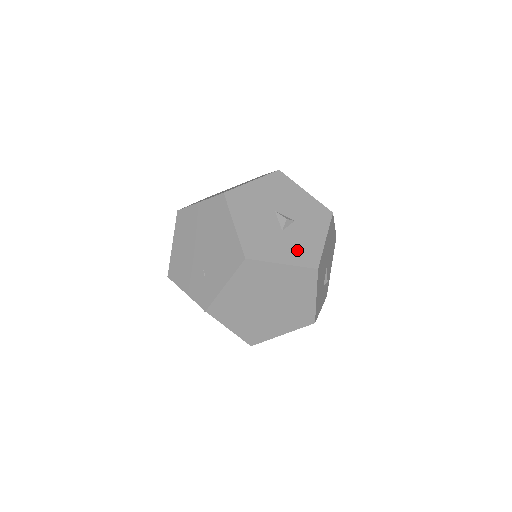
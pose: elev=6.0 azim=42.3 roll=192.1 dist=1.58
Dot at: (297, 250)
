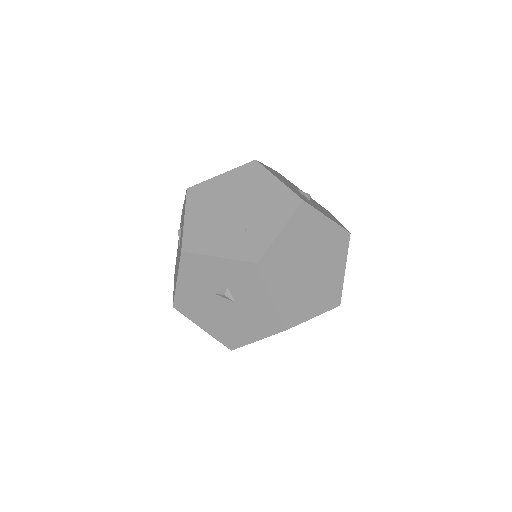
Dot at: (329, 216)
